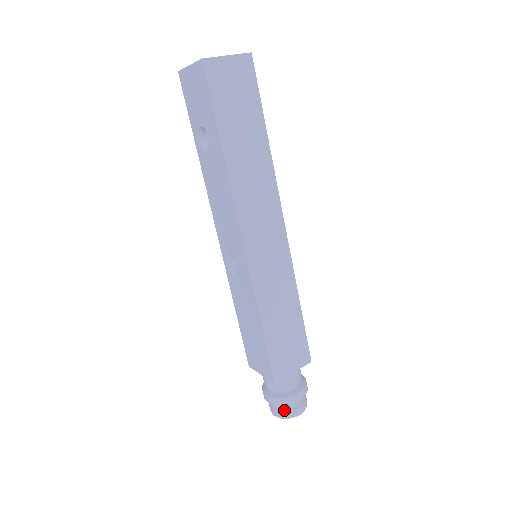
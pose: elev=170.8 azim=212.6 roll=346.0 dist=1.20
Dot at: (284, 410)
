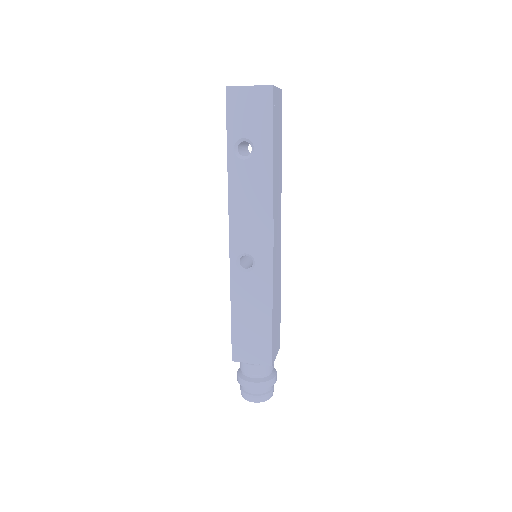
Dot at: (265, 393)
